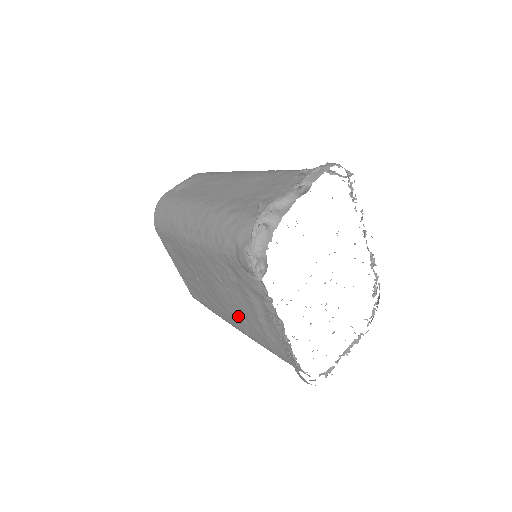
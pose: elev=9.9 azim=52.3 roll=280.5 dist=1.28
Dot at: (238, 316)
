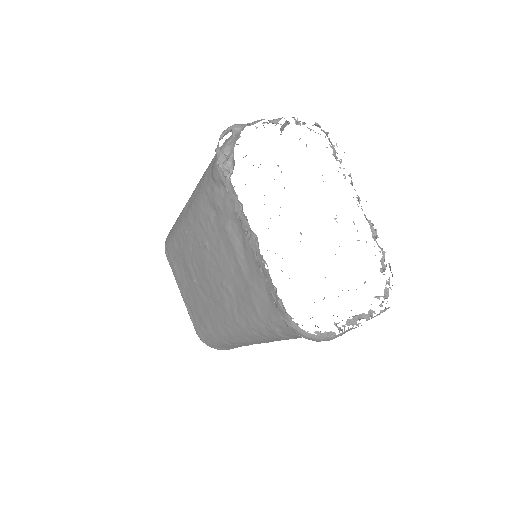
Dot at: (227, 292)
